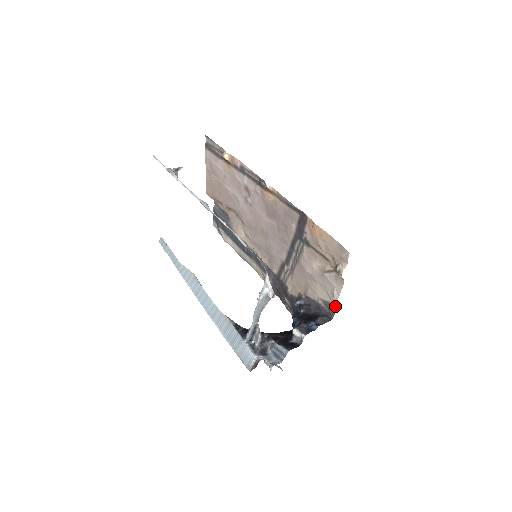
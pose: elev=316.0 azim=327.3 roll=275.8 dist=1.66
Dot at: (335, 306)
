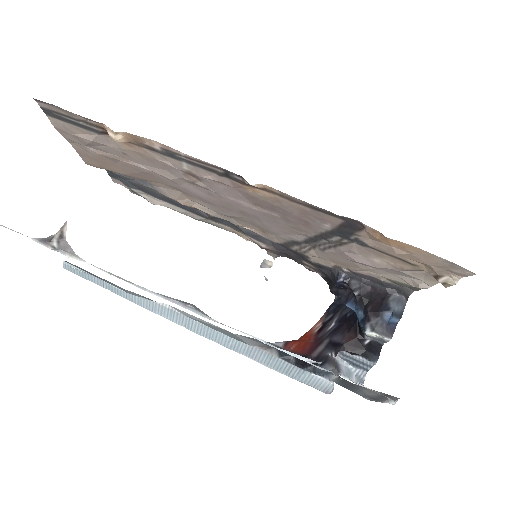
Dot at: (416, 288)
